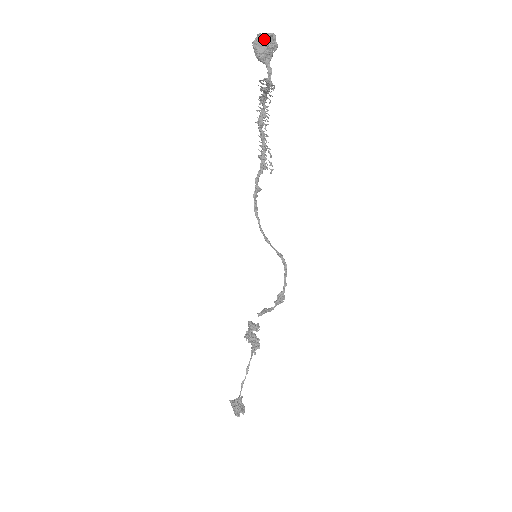
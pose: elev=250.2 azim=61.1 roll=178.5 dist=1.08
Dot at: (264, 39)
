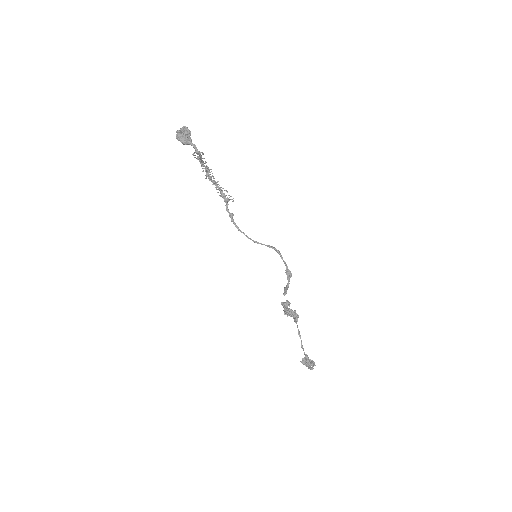
Dot at: (181, 132)
